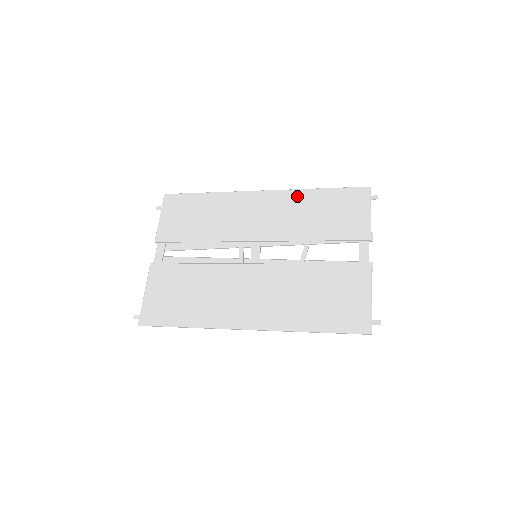
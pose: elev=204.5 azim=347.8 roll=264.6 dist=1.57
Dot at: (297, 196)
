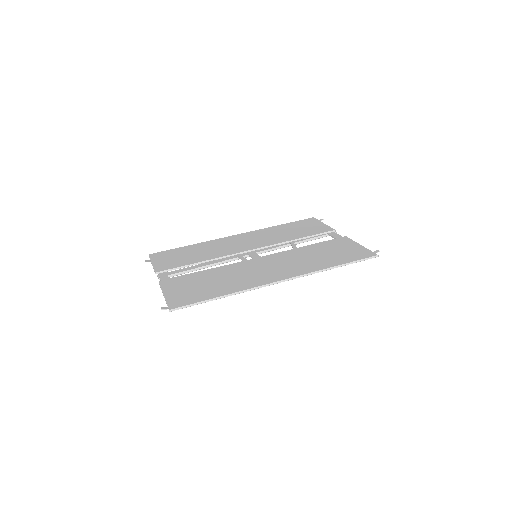
Dot at: (266, 230)
